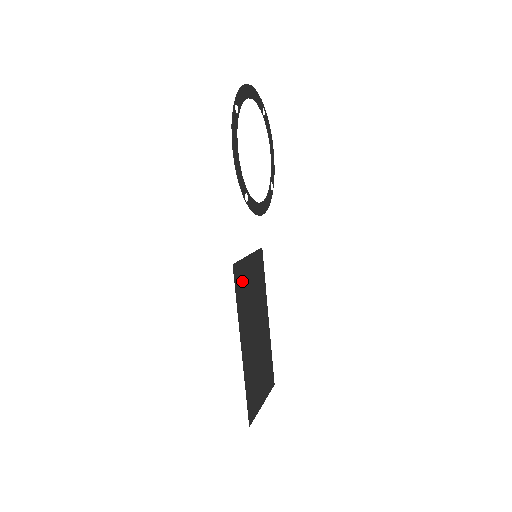
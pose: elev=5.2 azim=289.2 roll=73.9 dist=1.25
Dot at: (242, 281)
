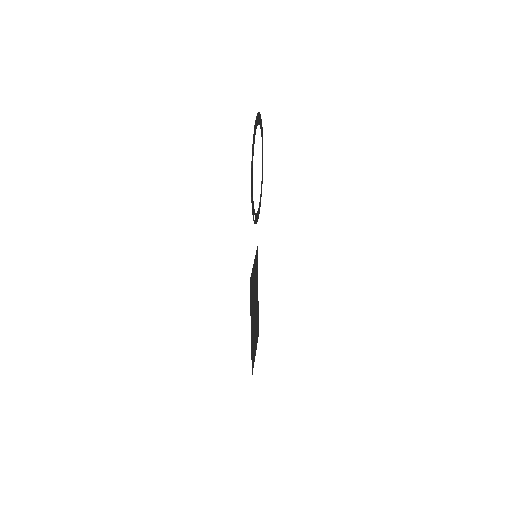
Dot at: (252, 286)
